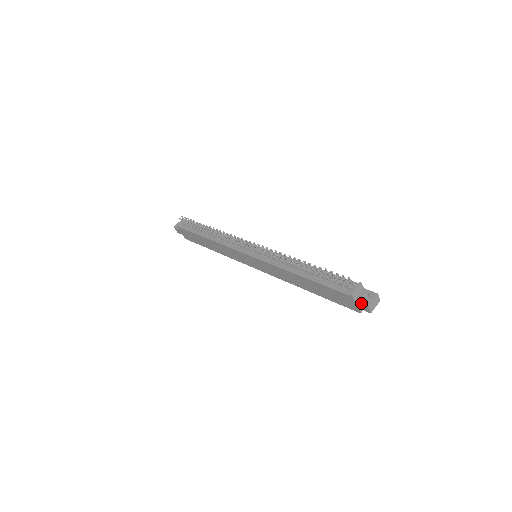
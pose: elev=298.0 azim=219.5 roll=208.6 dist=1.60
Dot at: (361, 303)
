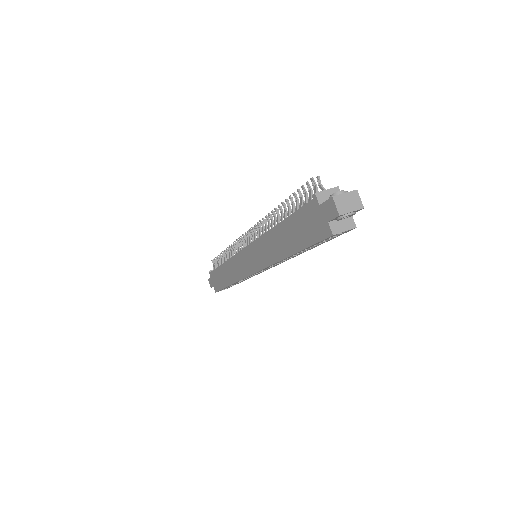
Dot at: occluded
